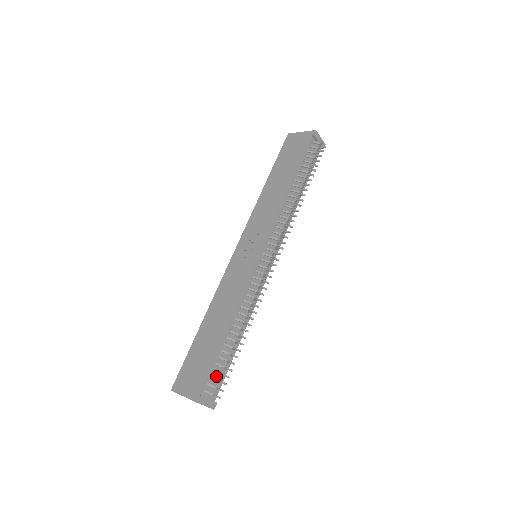
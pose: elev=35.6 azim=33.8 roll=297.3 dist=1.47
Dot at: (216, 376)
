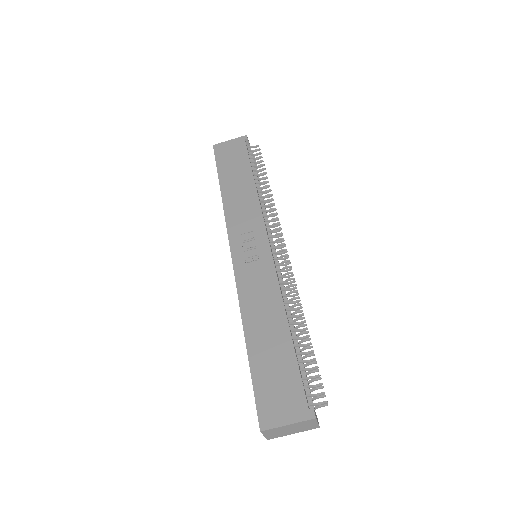
Dot at: (307, 384)
